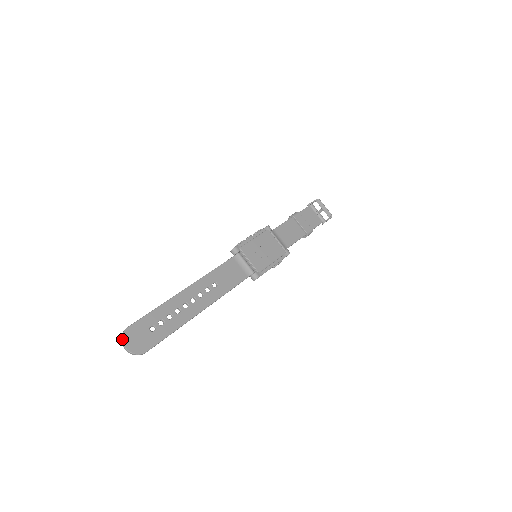
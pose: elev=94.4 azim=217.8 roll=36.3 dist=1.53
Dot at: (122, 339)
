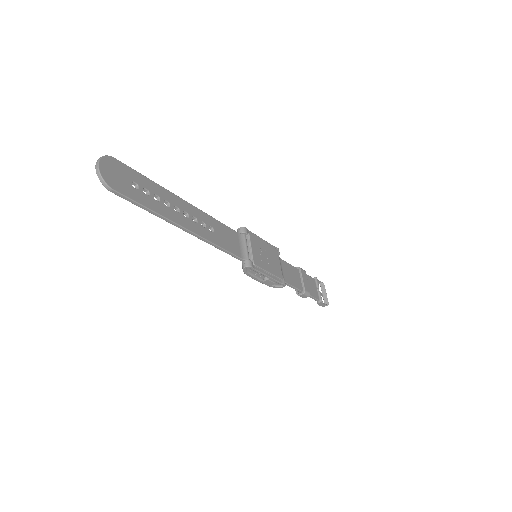
Dot at: (102, 157)
